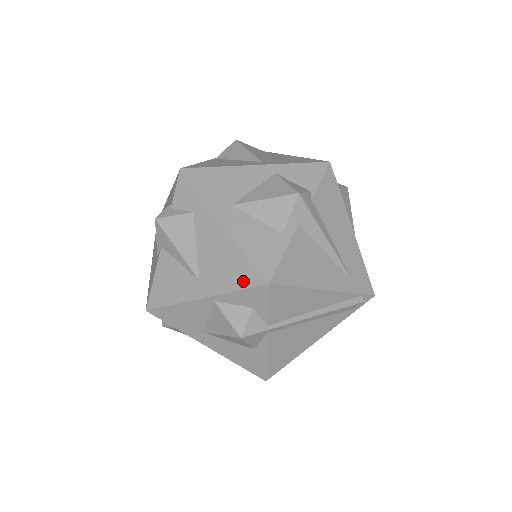
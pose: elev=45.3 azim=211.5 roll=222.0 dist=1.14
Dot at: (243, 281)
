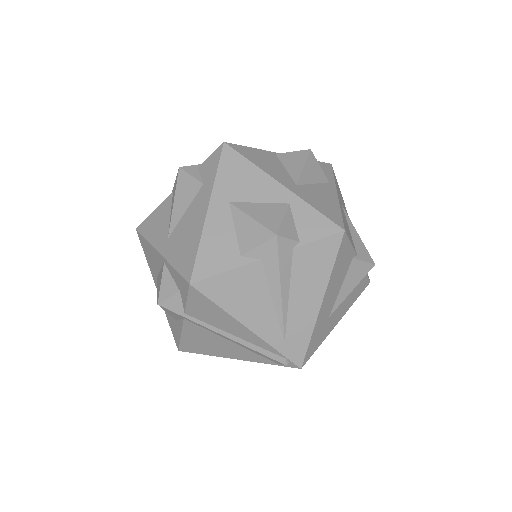
Dot at: (182, 266)
